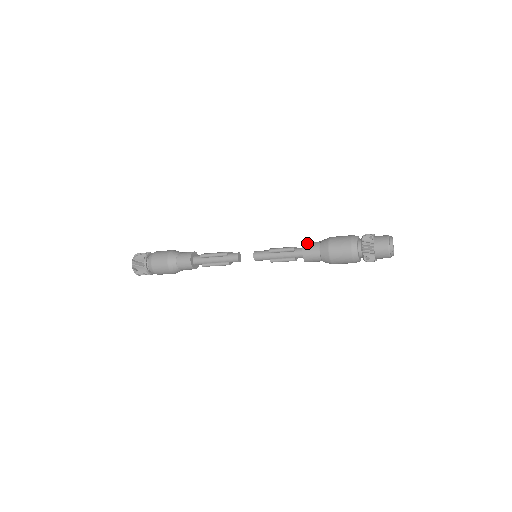
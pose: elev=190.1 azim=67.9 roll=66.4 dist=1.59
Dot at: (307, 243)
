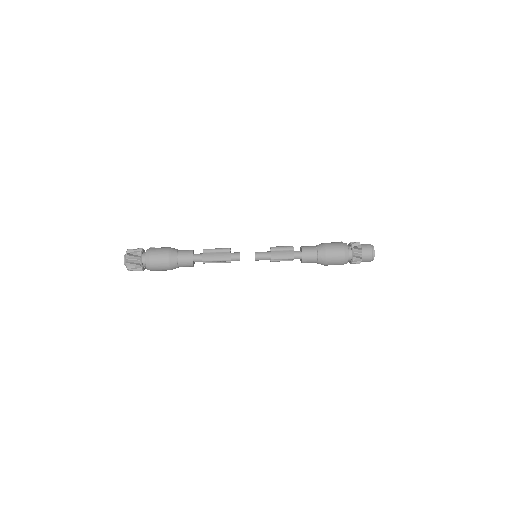
Dot at: (306, 256)
